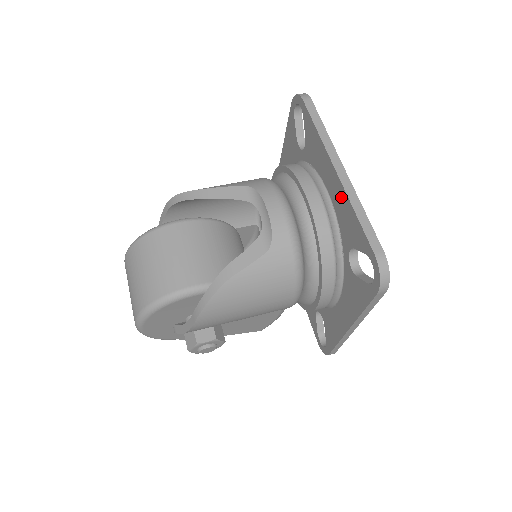
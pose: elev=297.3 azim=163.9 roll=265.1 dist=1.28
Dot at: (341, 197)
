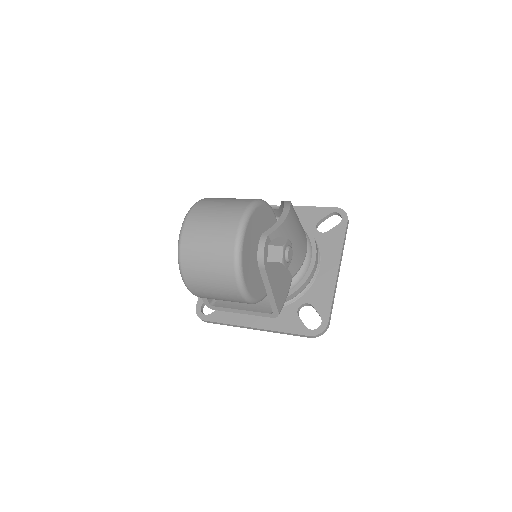
Dot at: (297, 211)
